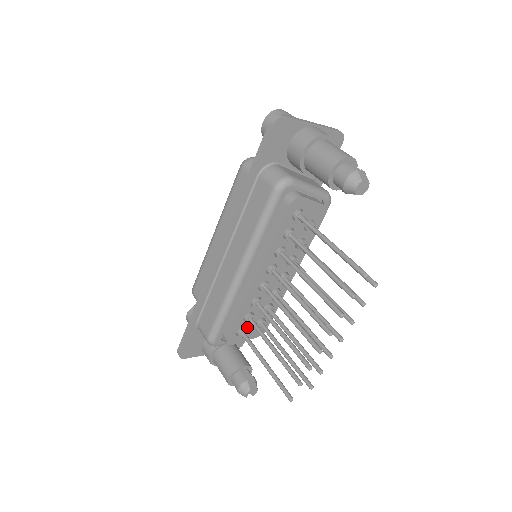
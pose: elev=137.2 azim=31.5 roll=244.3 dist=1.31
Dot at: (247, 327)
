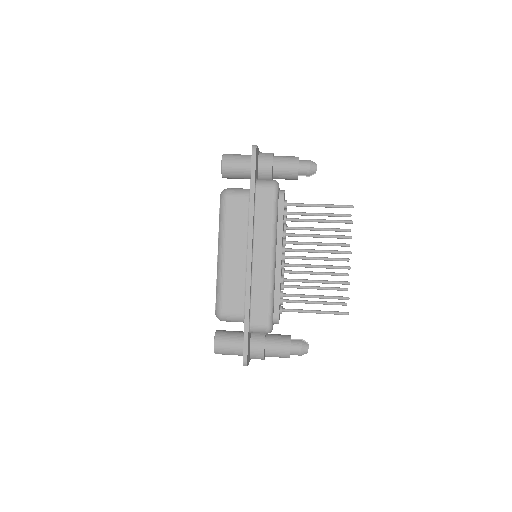
Dot at: occluded
